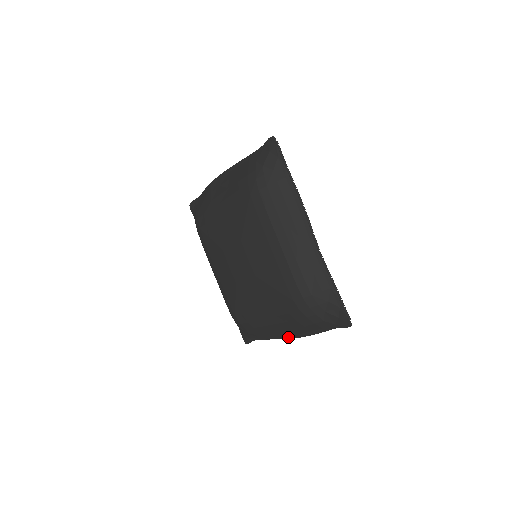
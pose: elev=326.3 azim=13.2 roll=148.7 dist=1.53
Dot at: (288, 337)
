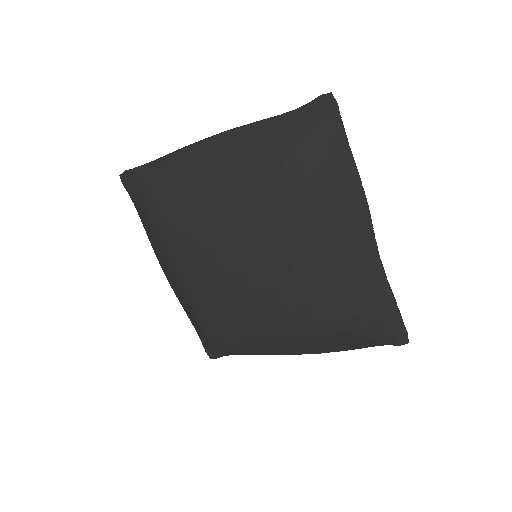
Dot at: (294, 353)
